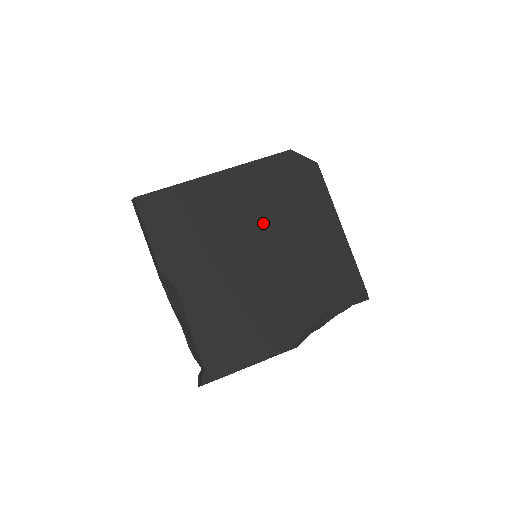
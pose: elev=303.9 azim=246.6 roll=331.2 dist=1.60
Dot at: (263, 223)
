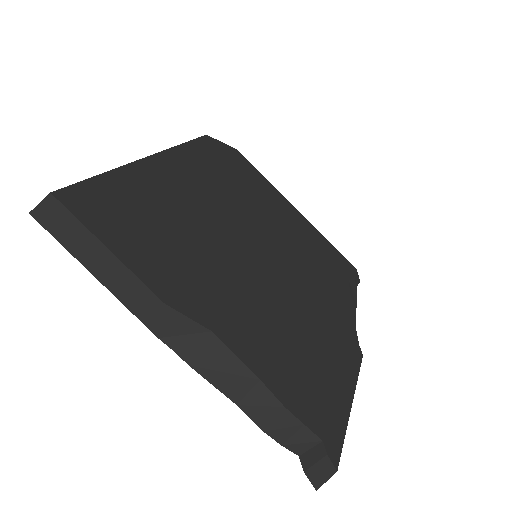
Dot at: (237, 214)
